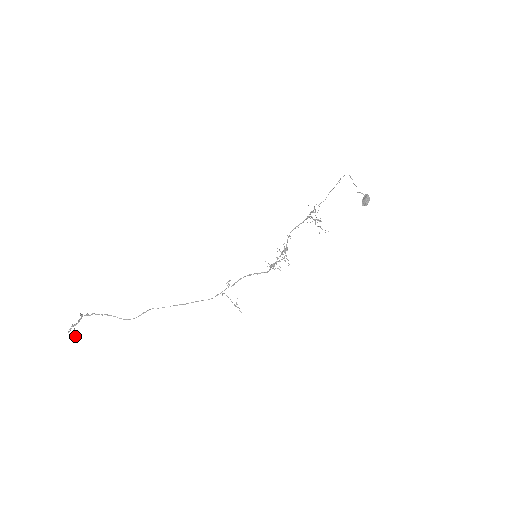
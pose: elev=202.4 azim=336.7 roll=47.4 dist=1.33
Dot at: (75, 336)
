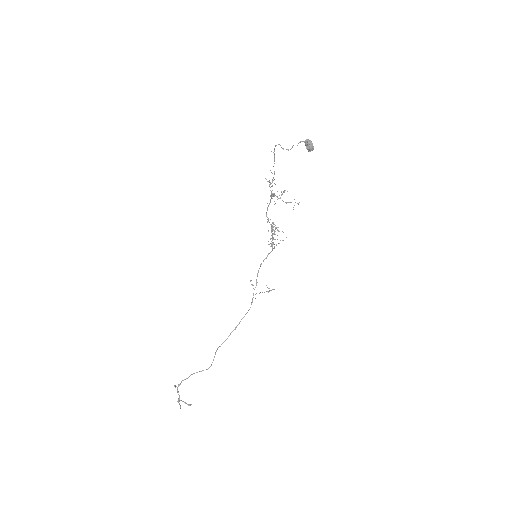
Dot at: occluded
